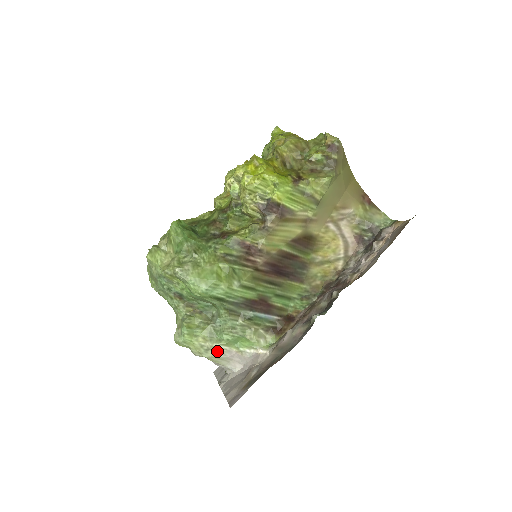
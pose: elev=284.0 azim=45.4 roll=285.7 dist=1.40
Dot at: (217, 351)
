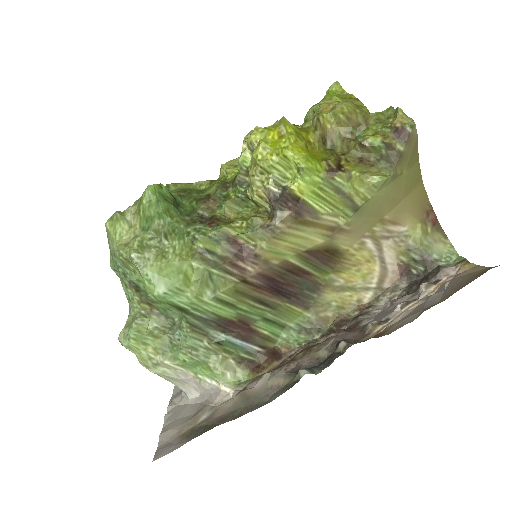
Dot at: (169, 369)
